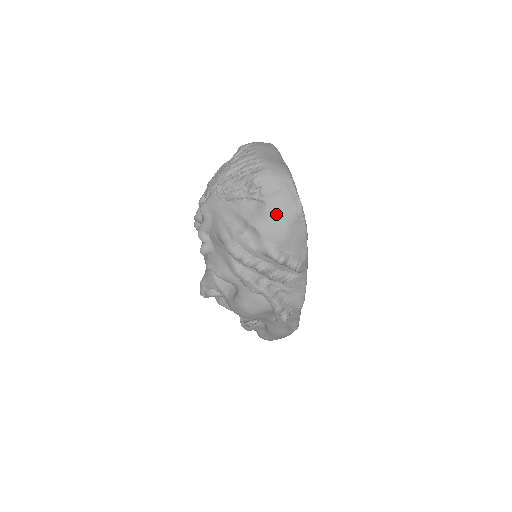
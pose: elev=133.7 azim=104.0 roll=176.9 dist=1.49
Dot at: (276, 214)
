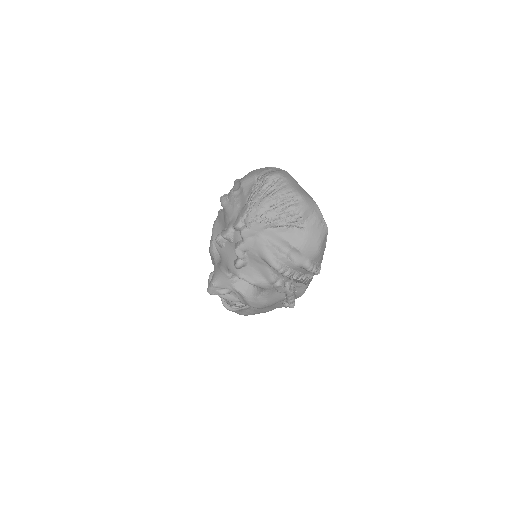
Dot at: (314, 237)
